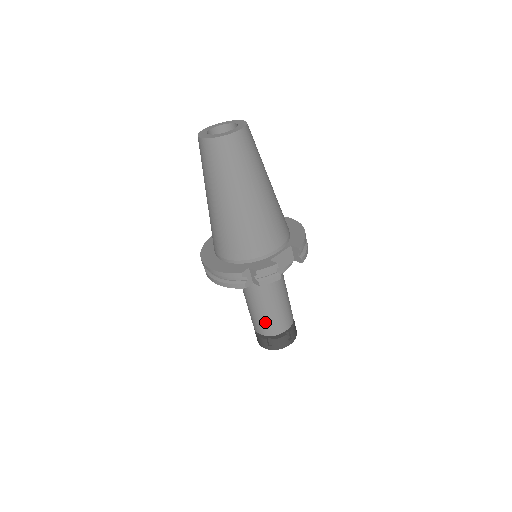
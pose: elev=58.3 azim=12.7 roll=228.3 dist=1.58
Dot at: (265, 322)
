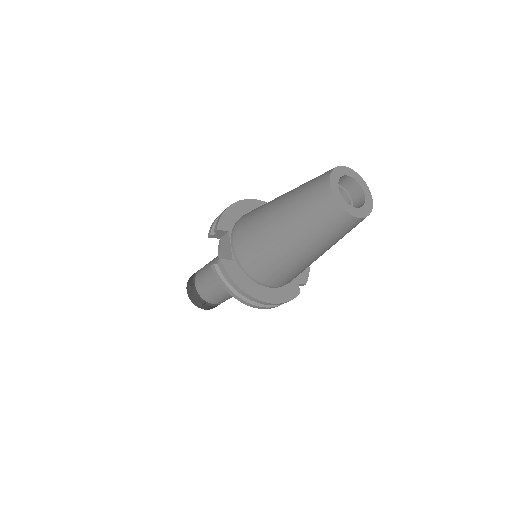
Dot at: occluded
